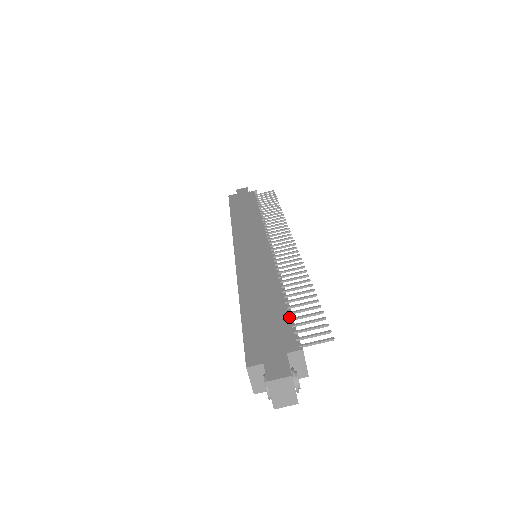
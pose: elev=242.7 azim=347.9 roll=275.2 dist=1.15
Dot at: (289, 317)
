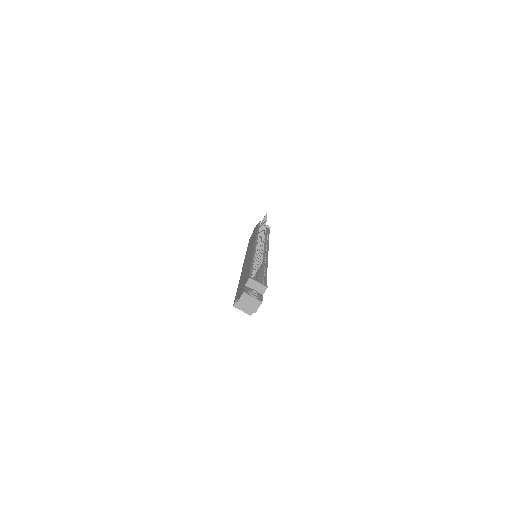
Dot at: (257, 270)
